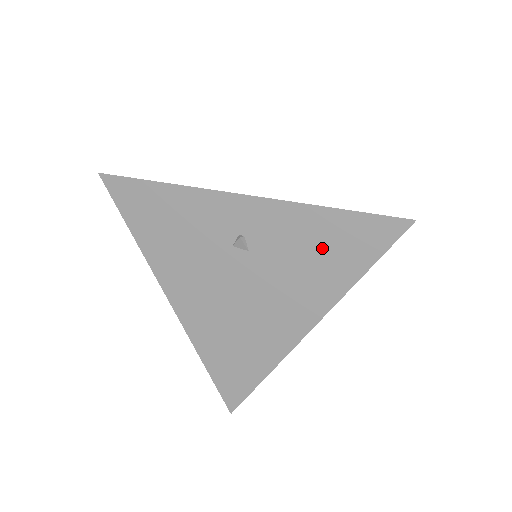
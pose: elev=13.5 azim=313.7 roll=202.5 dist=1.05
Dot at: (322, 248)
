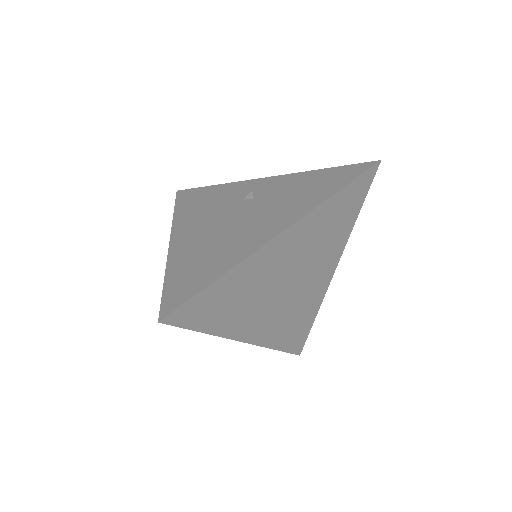
Dot at: (311, 186)
